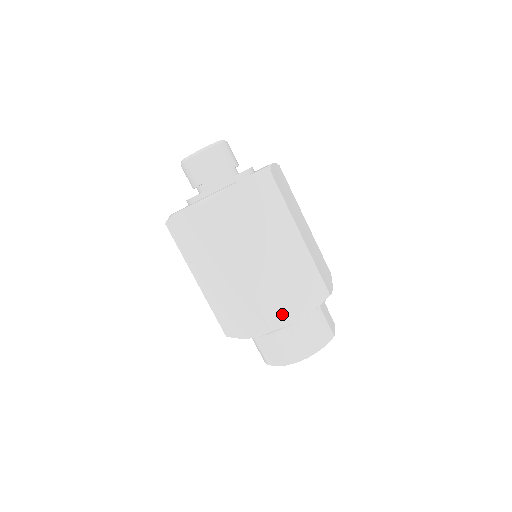
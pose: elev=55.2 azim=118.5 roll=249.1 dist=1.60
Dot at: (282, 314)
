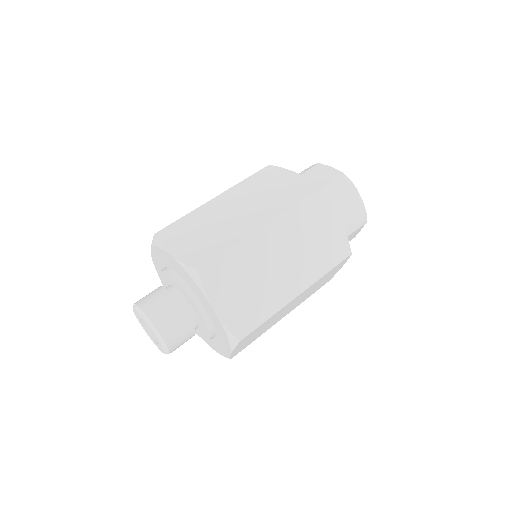
Dot at: occluded
